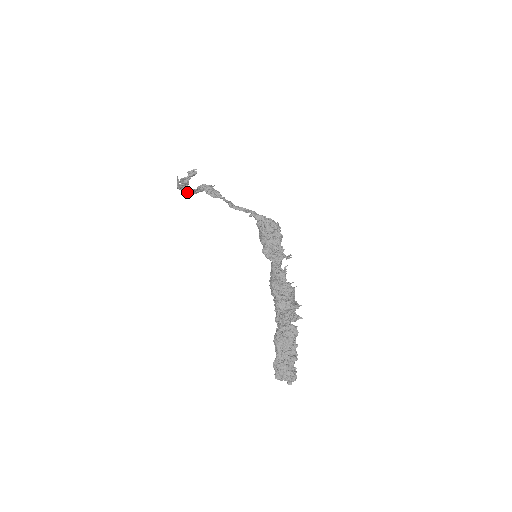
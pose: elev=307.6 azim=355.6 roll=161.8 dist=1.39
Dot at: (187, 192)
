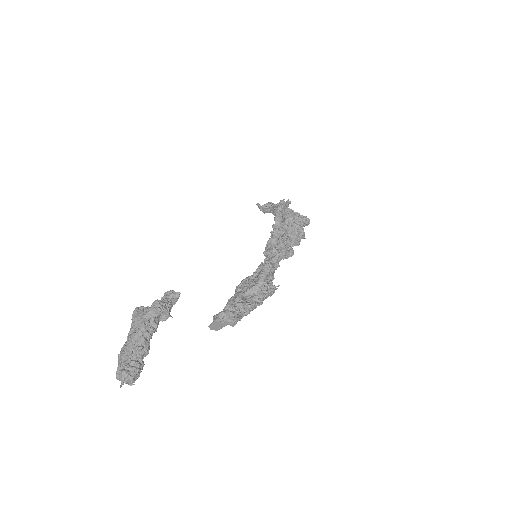
Dot at: occluded
